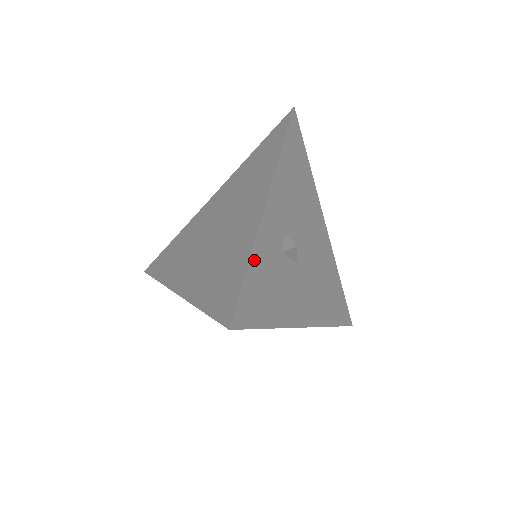
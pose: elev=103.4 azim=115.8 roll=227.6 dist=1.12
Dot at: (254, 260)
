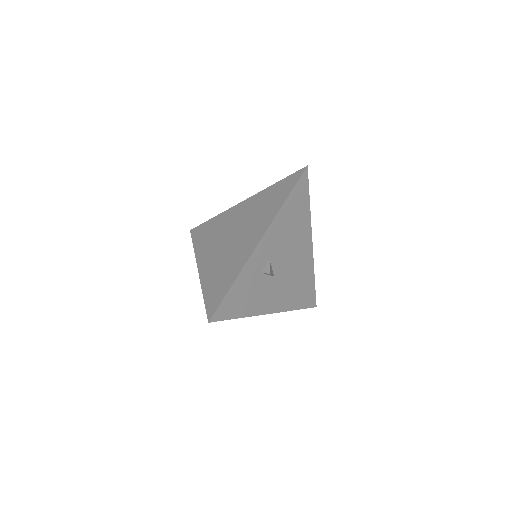
Dot at: (237, 282)
